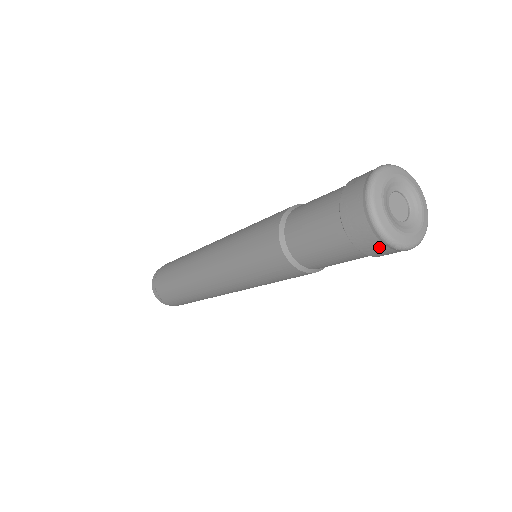
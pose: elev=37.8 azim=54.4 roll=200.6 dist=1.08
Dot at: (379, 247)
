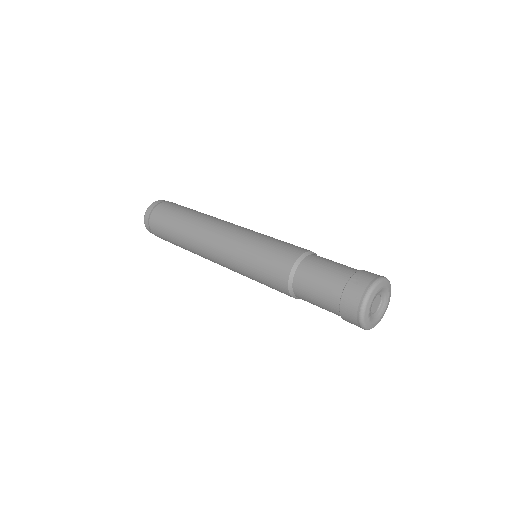
Dot at: (356, 325)
